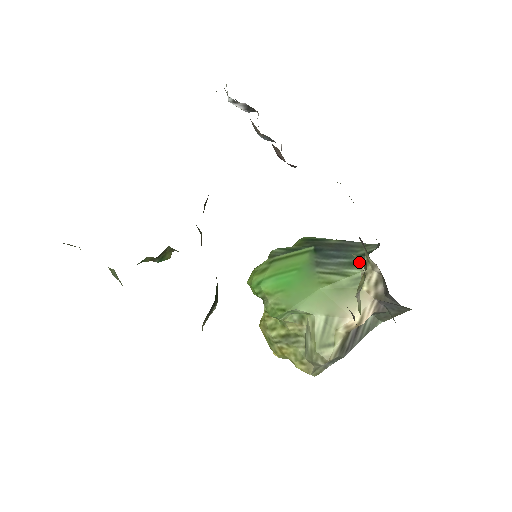
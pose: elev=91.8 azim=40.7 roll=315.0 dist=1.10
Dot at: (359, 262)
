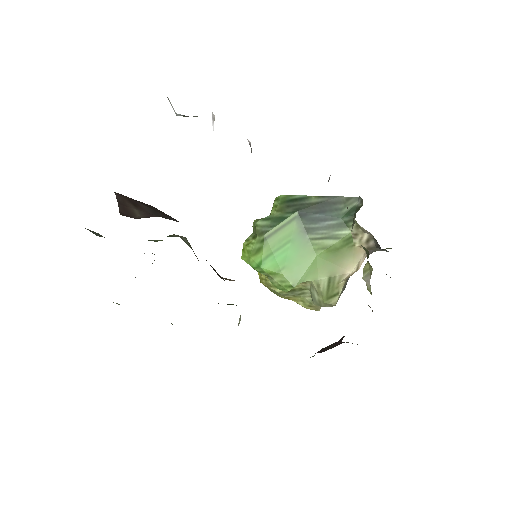
Dot at: (347, 223)
